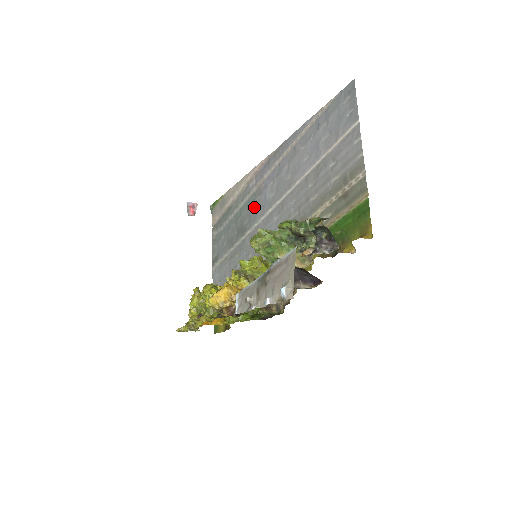
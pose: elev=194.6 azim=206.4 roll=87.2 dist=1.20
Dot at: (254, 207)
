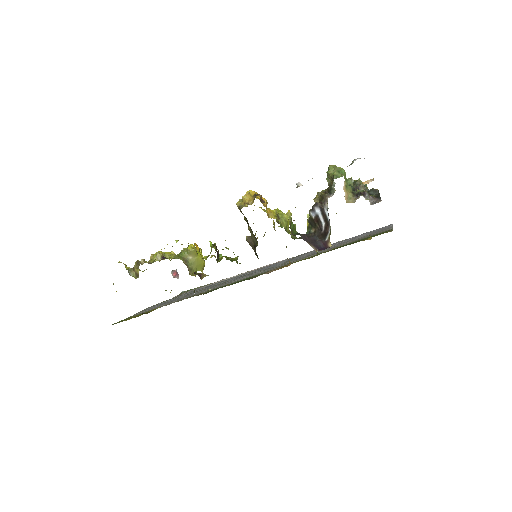
Dot at: (252, 271)
